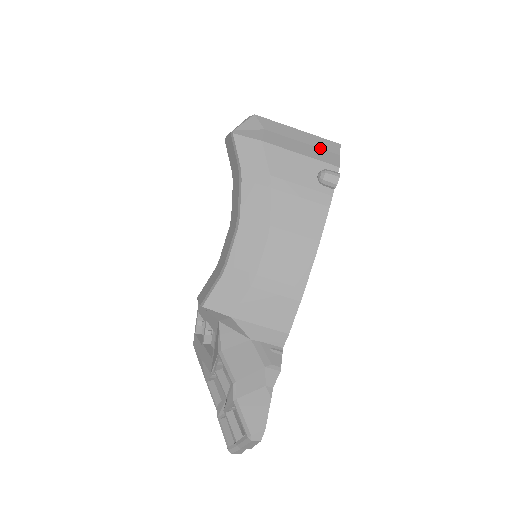
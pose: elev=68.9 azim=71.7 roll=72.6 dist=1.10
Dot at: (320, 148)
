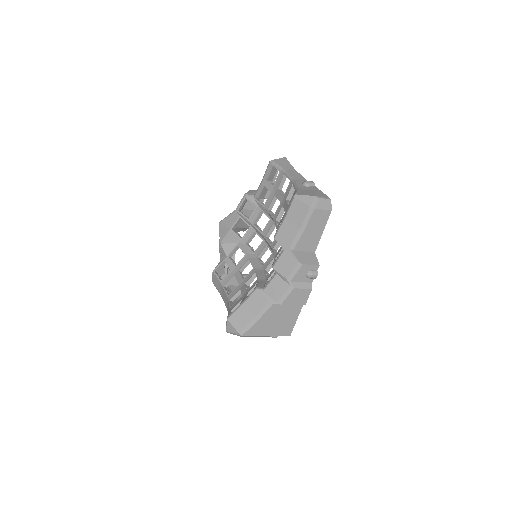
Dot at: occluded
